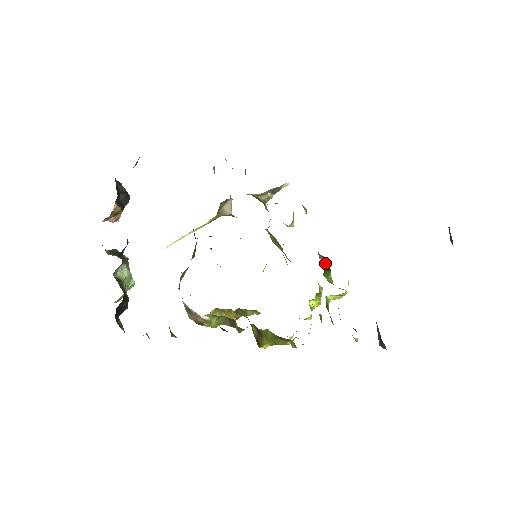
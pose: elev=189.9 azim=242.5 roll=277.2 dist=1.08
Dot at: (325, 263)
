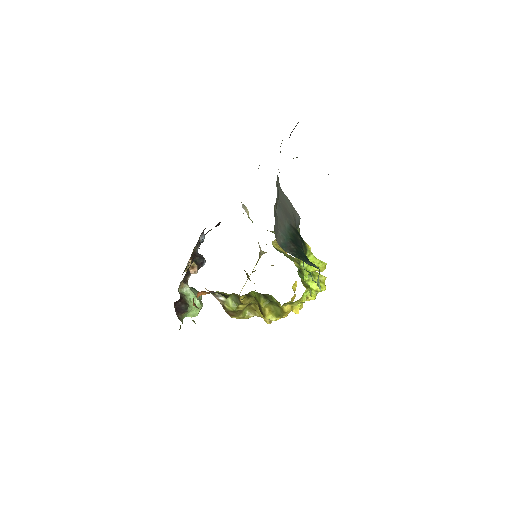
Dot at: occluded
